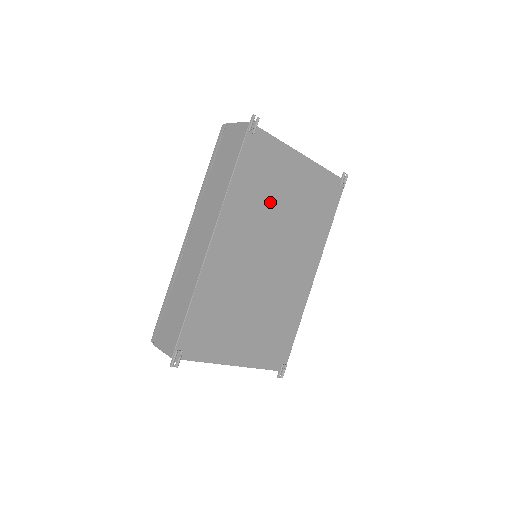
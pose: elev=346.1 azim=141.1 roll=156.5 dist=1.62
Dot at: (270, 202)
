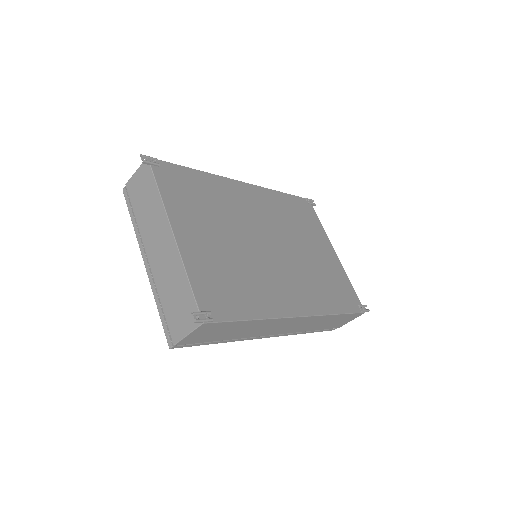
Dot at: (296, 231)
